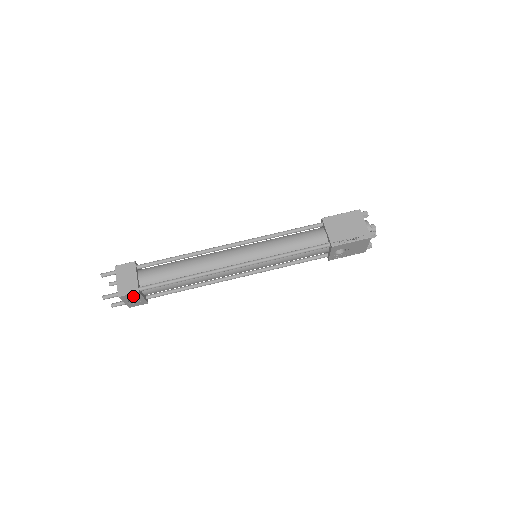
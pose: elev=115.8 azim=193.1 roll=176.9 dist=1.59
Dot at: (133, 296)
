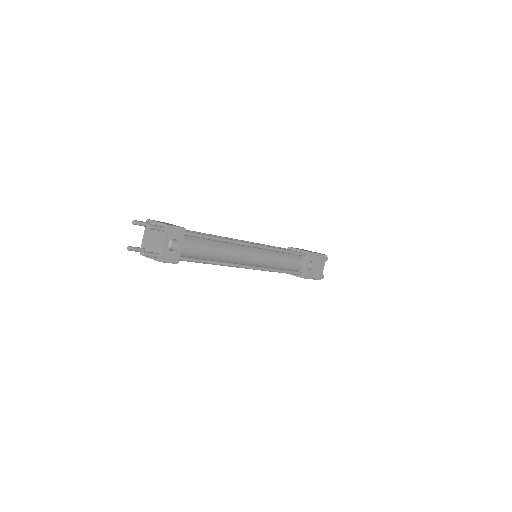
Dot at: (177, 235)
